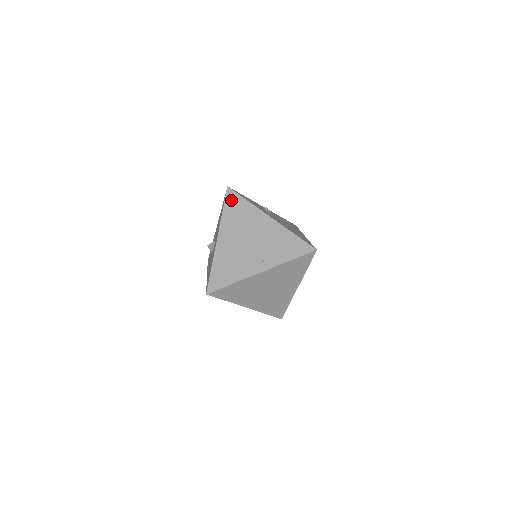
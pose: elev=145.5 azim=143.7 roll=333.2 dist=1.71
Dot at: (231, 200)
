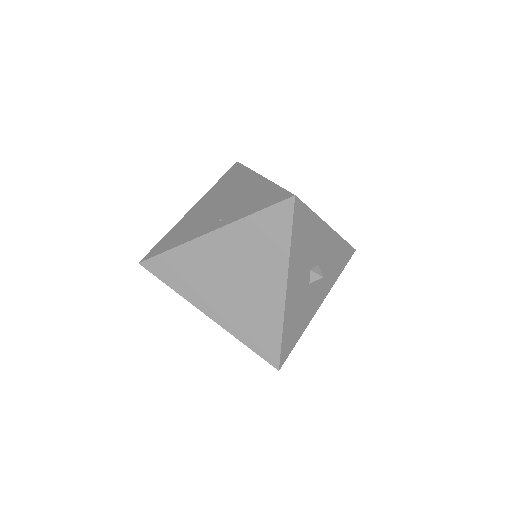
Dot at: (231, 171)
